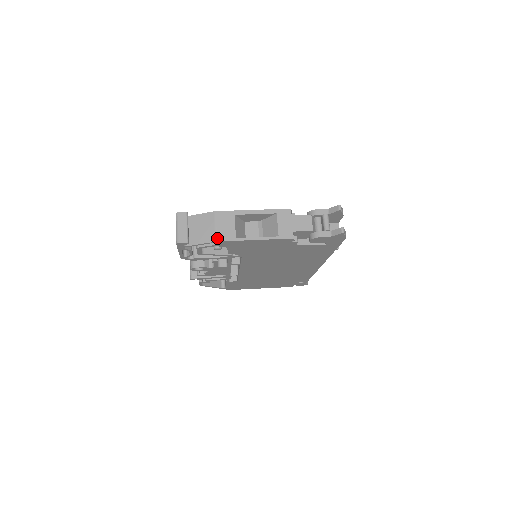
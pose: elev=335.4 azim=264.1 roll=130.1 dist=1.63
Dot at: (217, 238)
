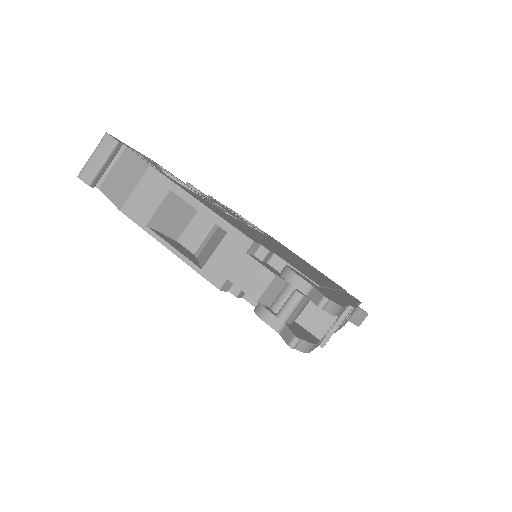
Dot at: (124, 206)
